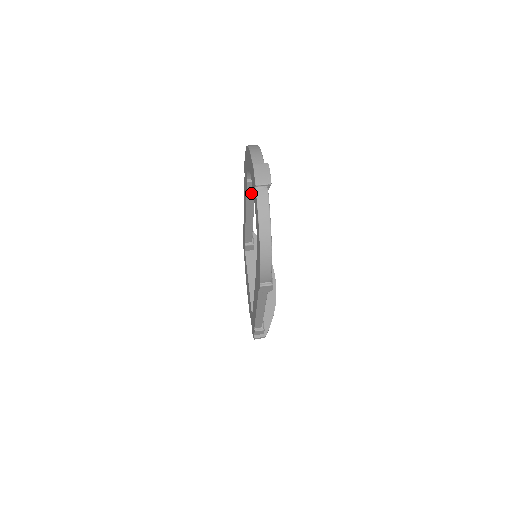
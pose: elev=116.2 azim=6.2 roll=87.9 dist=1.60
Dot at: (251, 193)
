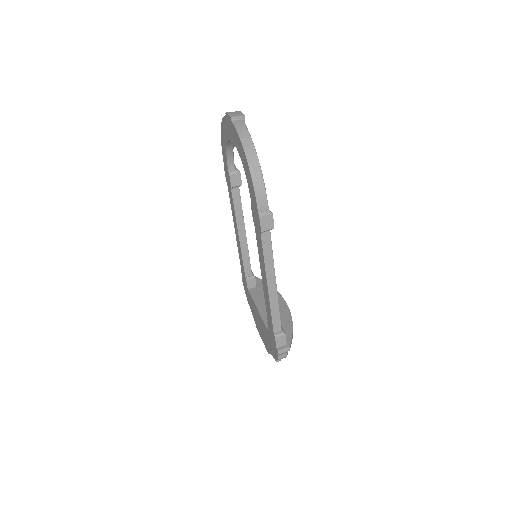
Dot at: (236, 194)
